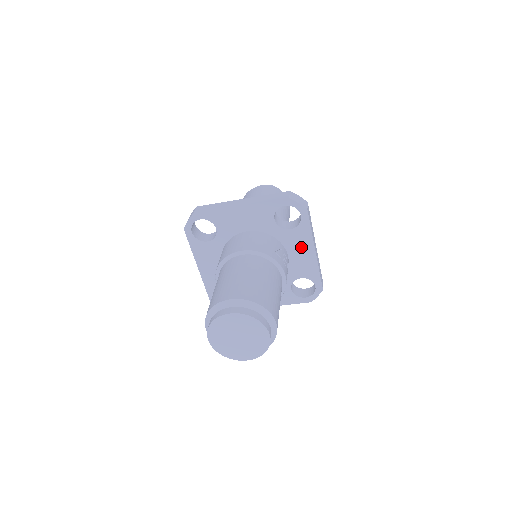
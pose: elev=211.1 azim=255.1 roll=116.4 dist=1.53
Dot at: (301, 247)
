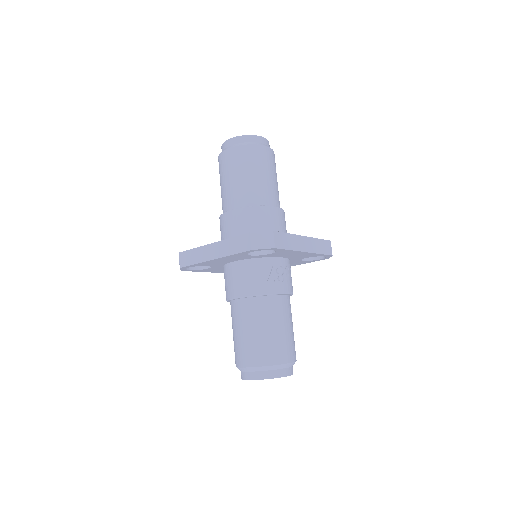
Dot at: (290, 254)
